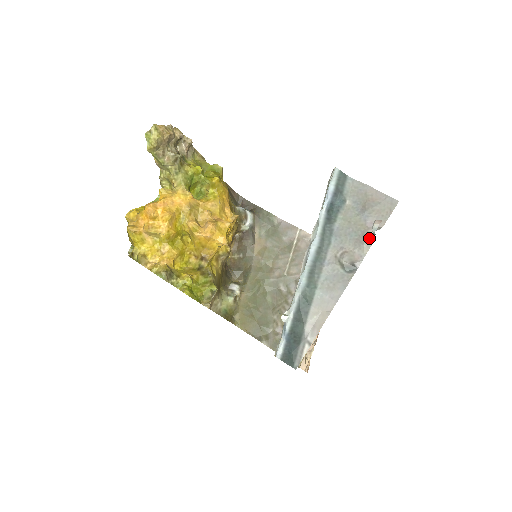
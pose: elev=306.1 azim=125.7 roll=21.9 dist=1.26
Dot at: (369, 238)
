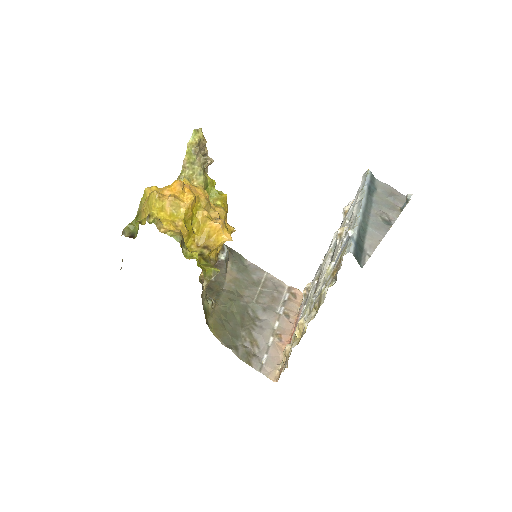
Dot at: (398, 209)
